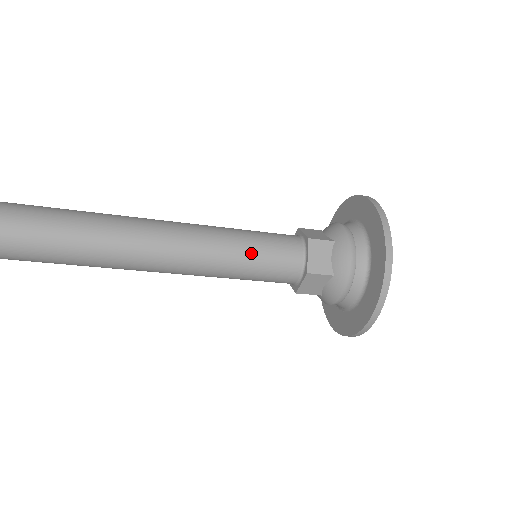
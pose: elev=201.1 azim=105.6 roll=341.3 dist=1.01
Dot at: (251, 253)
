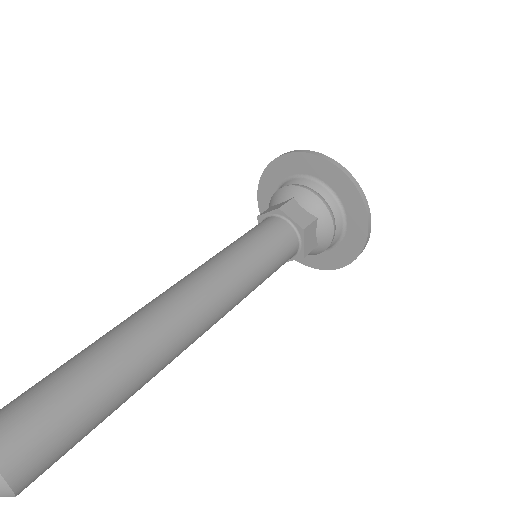
Dot at: (269, 270)
